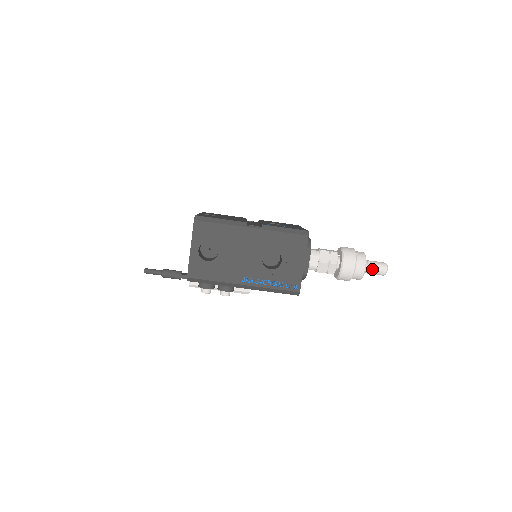
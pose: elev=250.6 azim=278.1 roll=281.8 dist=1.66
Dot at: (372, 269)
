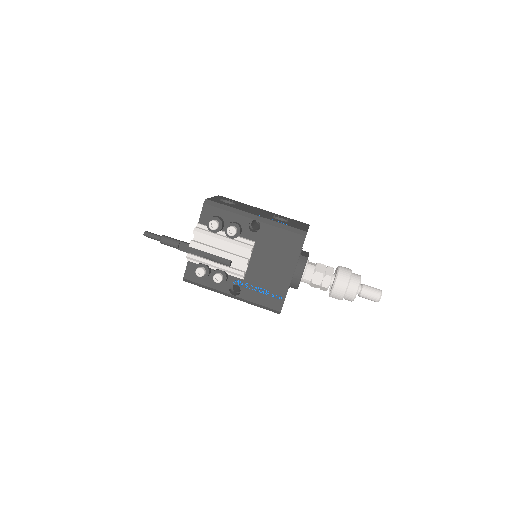
Dot at: (367, 286)
